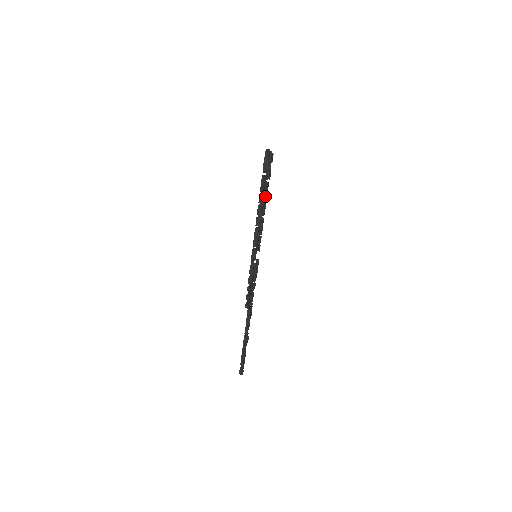
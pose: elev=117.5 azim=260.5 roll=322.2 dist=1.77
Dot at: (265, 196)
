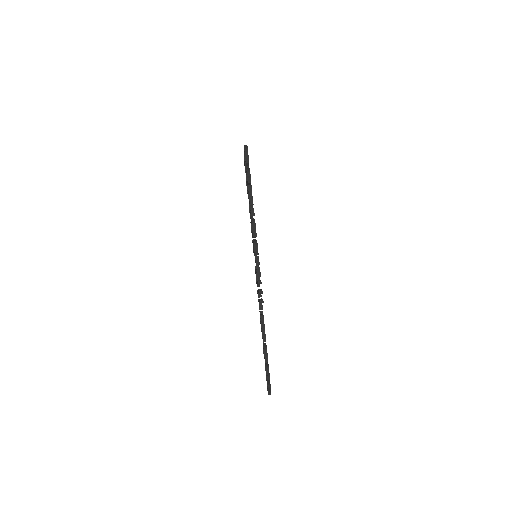
Dot at: occluded
